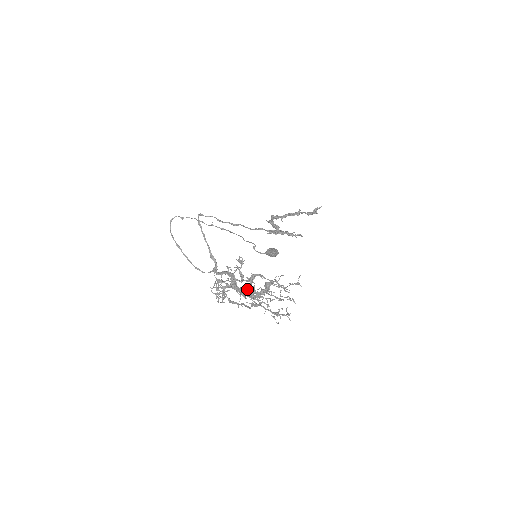
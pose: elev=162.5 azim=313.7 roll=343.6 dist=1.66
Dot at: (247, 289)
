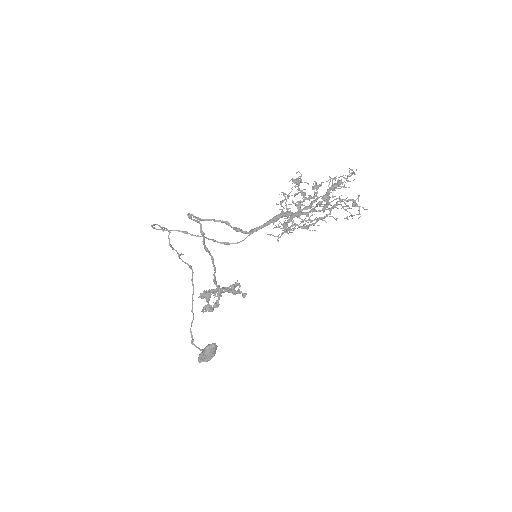
Dot at: (316, 200)
